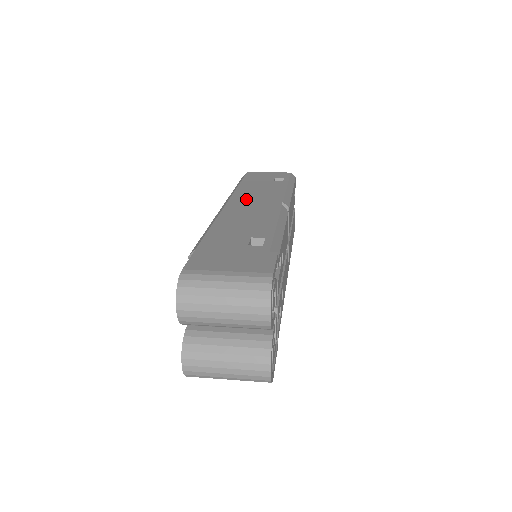
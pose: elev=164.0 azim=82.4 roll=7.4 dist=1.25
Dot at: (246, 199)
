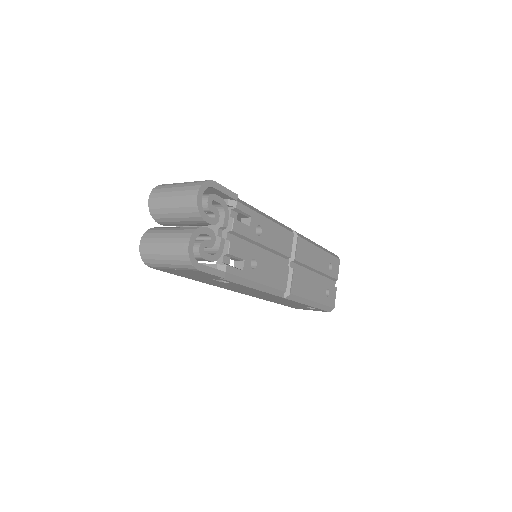
Dot at: occluded
